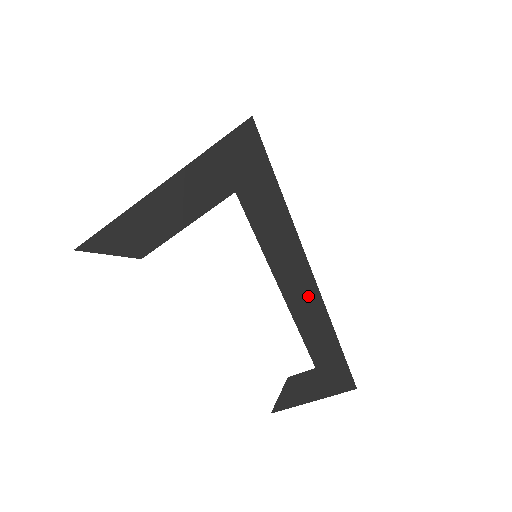
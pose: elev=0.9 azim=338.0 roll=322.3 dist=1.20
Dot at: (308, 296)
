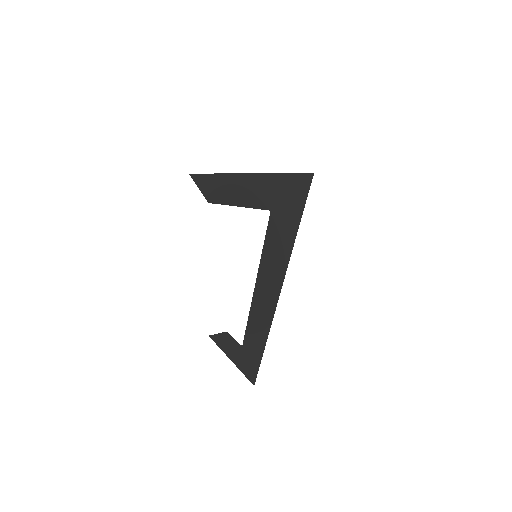
Dot at: (266, 308)
